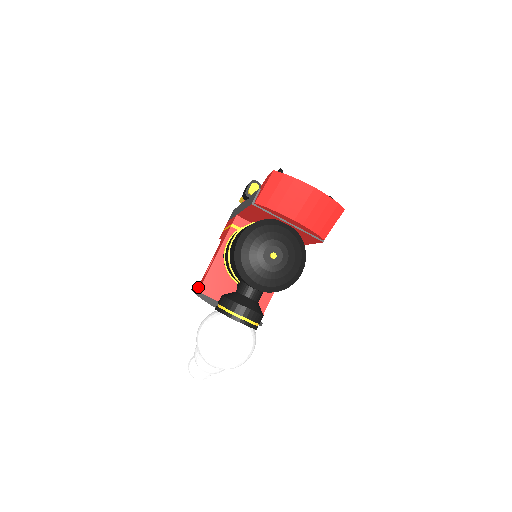
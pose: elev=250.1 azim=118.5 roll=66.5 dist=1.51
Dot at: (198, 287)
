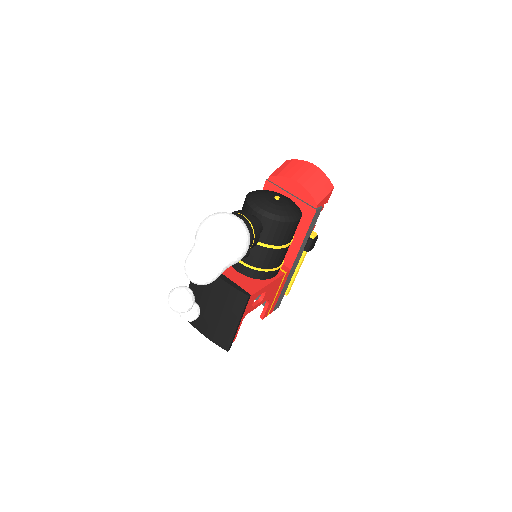
Dot at: occluded
